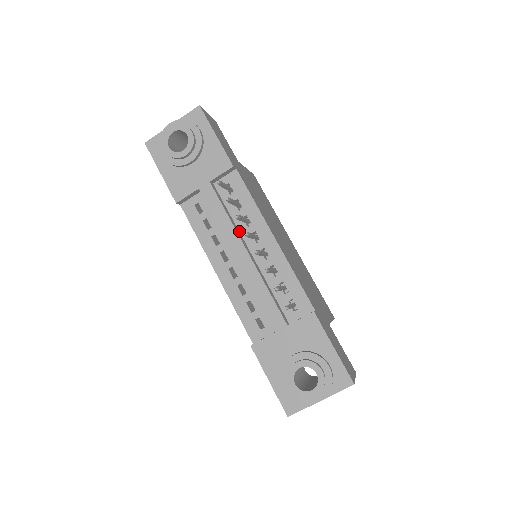
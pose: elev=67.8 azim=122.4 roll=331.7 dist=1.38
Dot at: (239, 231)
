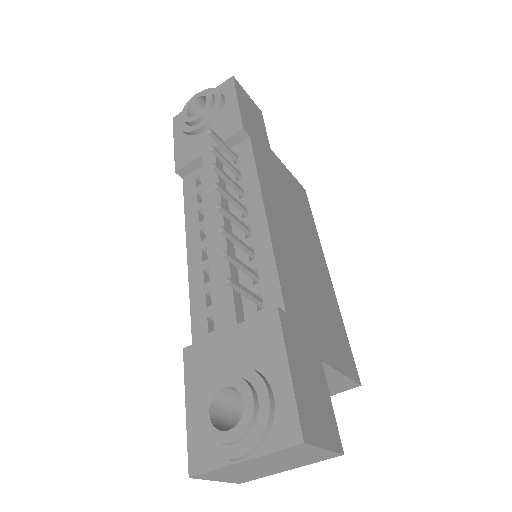
Dot at: (228, 204)
